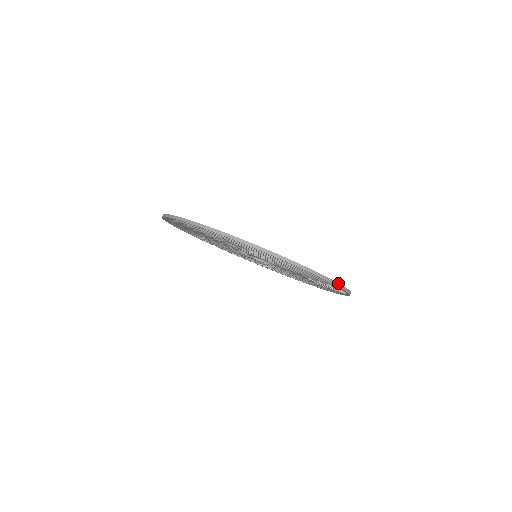
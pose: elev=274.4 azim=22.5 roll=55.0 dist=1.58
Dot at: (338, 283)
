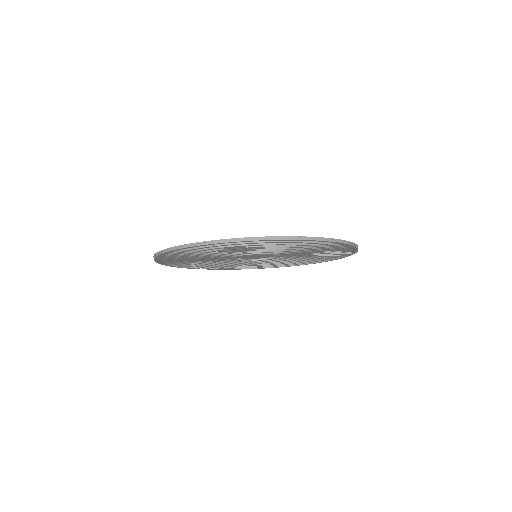
Dot at: (351, 242)
